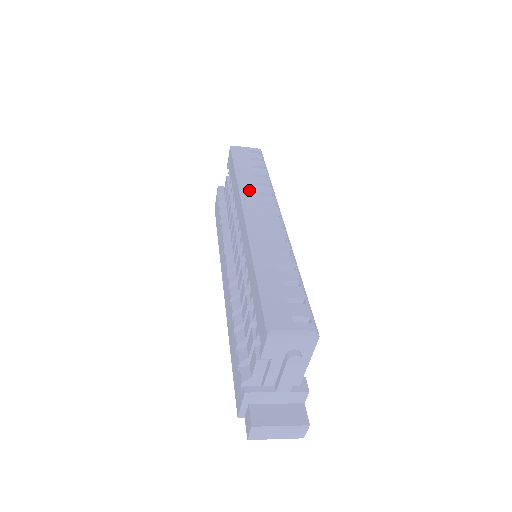
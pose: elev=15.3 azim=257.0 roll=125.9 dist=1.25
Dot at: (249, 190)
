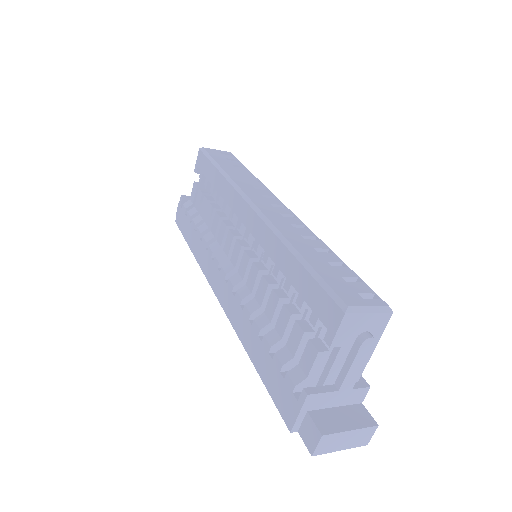
Dot at: (243, 184)
